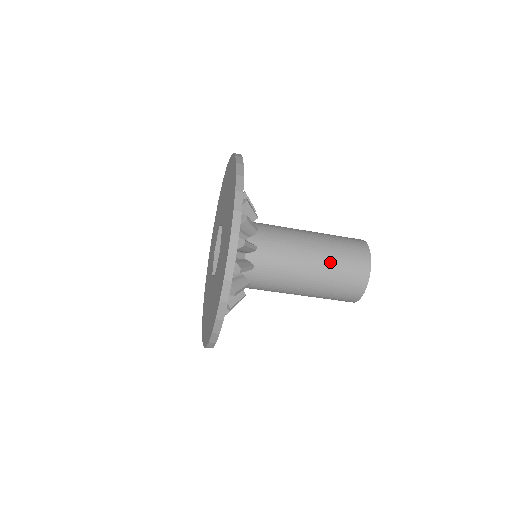
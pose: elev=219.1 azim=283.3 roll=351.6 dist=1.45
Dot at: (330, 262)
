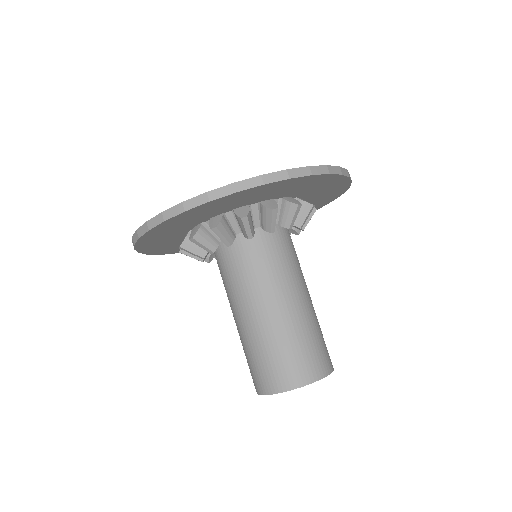
Dot at: (296, 329)
